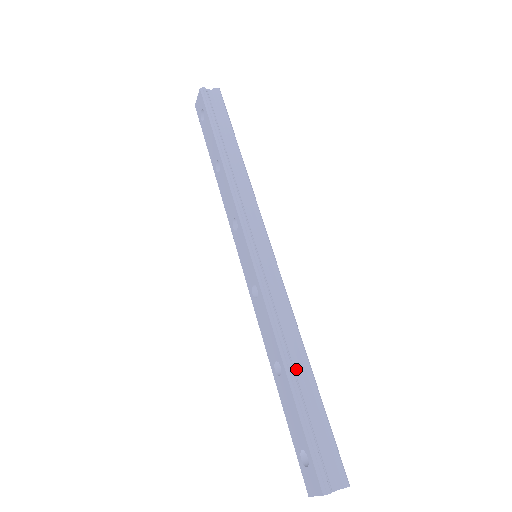
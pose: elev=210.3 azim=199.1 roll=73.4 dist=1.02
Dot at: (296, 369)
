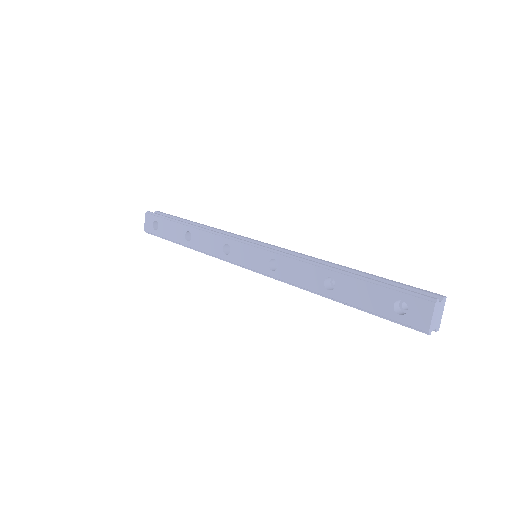
Dot at: occluded
